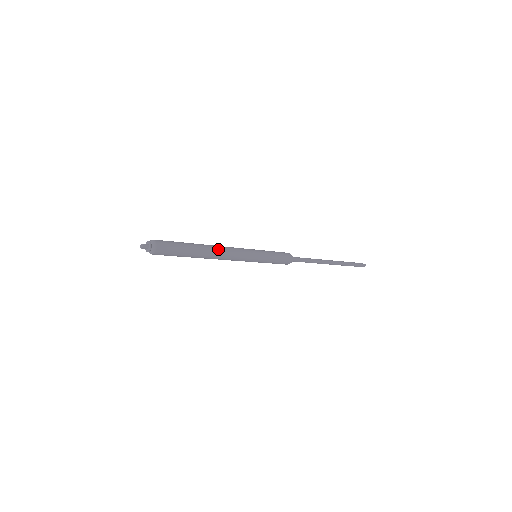
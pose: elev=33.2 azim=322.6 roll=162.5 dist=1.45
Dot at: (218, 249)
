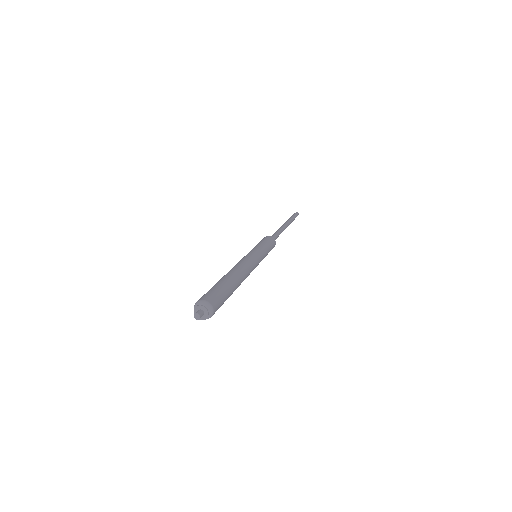
Dot at: (241, 269)
